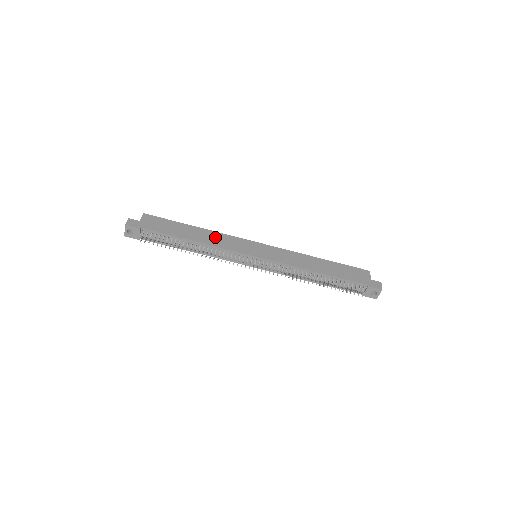
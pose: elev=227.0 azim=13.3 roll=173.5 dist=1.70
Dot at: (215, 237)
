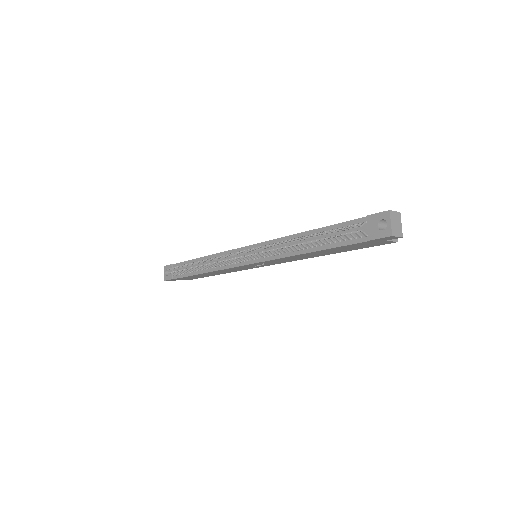
Dot at: occluded
